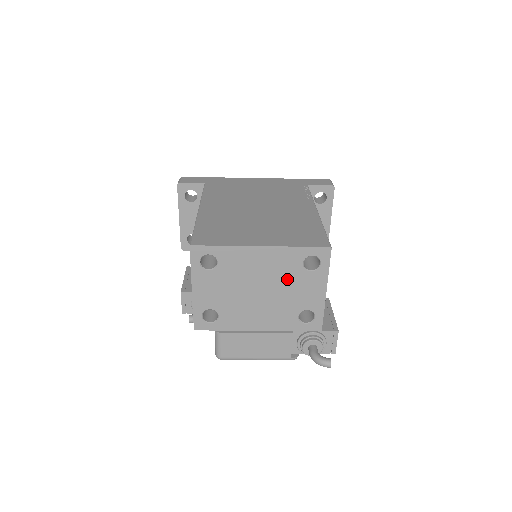
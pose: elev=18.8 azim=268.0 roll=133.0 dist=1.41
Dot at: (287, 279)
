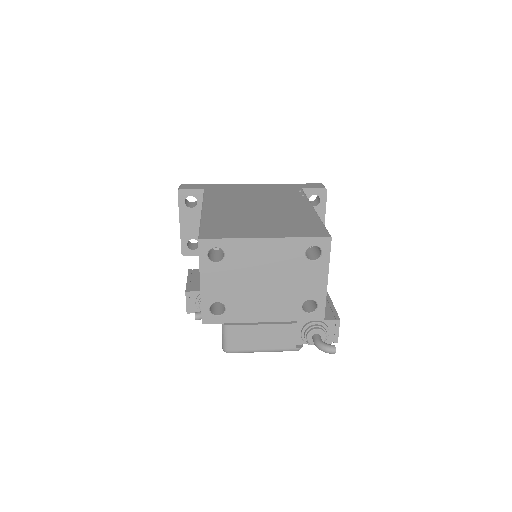
Dot at: (290, 269)
